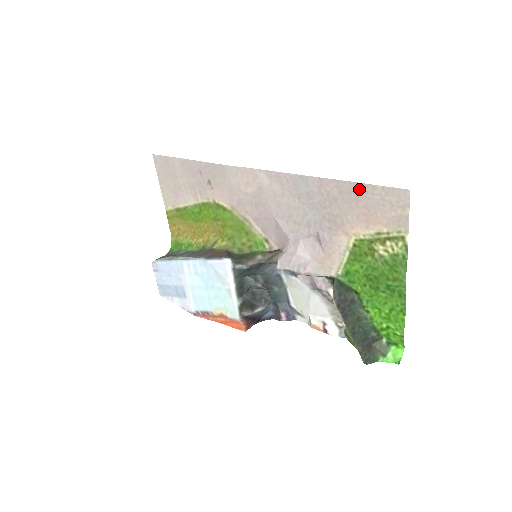
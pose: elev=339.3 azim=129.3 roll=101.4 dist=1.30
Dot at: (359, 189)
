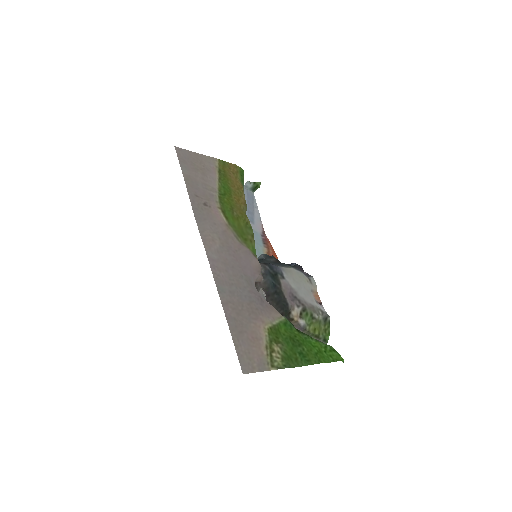
Dot at: (235, 334)
